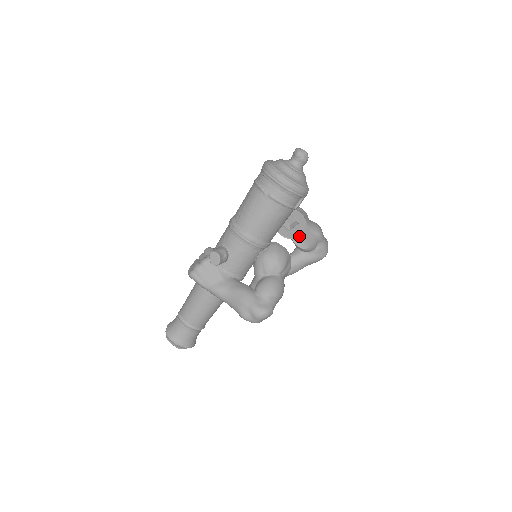
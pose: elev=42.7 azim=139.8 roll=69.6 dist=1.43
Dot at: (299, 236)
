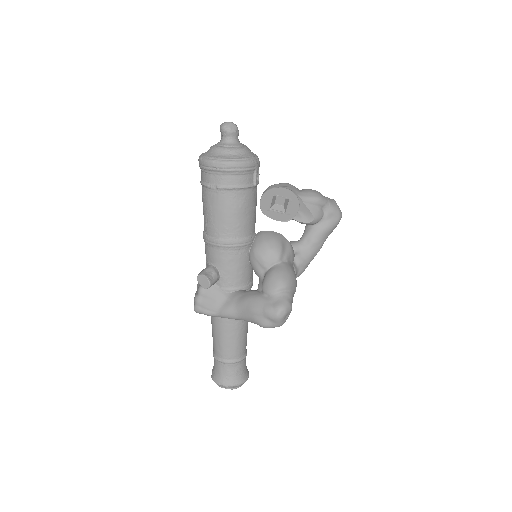
Dot at: (298, 212)
